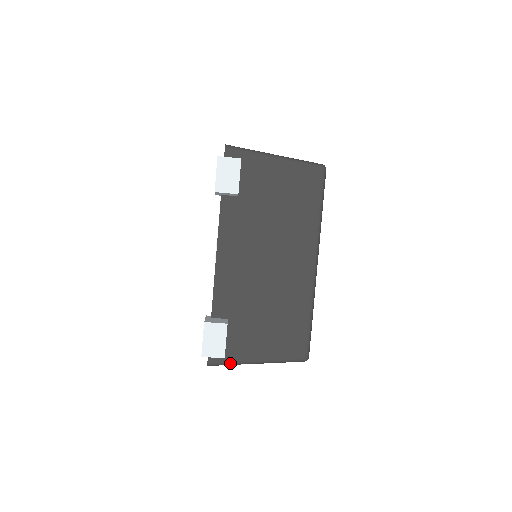
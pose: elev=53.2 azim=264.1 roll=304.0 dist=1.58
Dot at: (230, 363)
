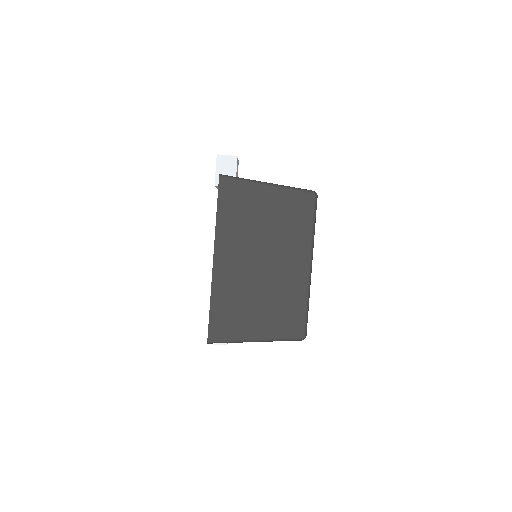
Dot at: (241, 179)
